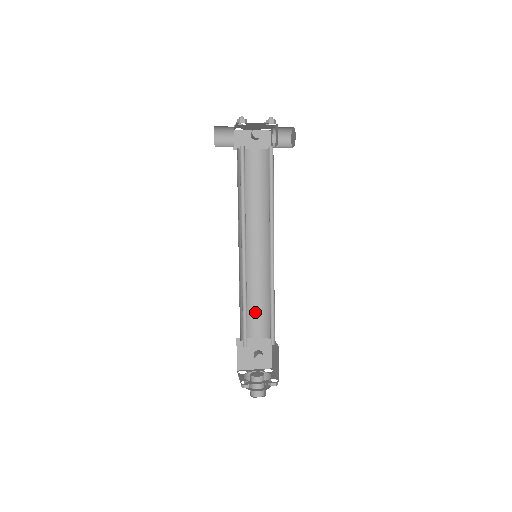
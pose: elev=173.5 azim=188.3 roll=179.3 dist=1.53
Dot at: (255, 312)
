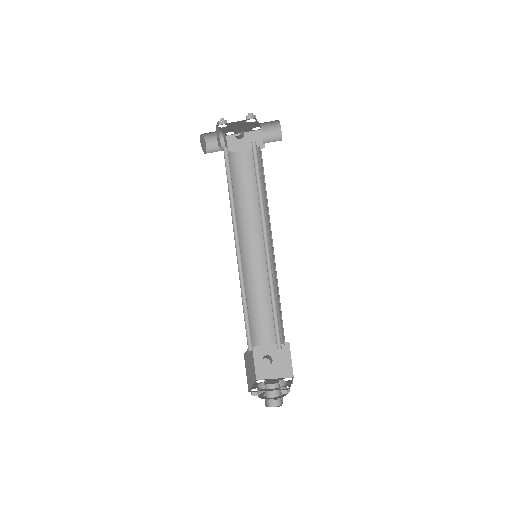
Dot at: (267, 316)
